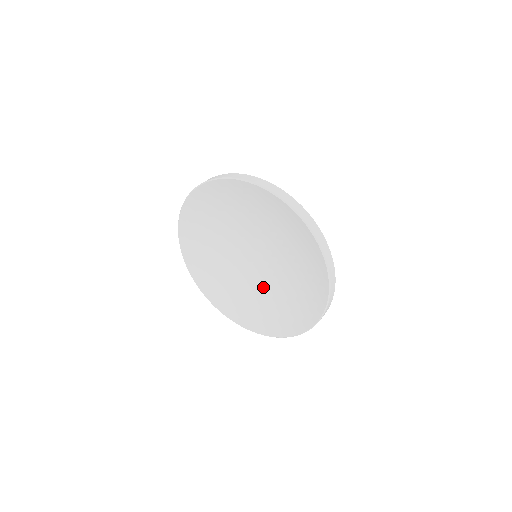
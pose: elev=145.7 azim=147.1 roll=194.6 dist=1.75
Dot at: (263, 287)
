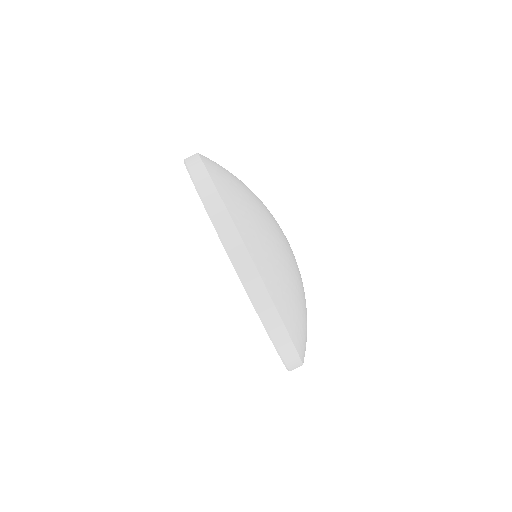
Dot at: occluded
